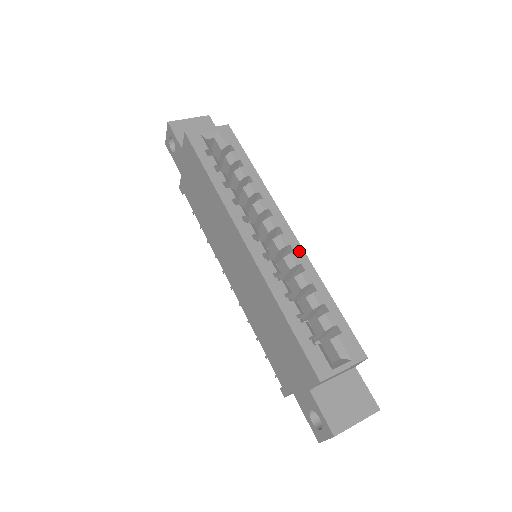
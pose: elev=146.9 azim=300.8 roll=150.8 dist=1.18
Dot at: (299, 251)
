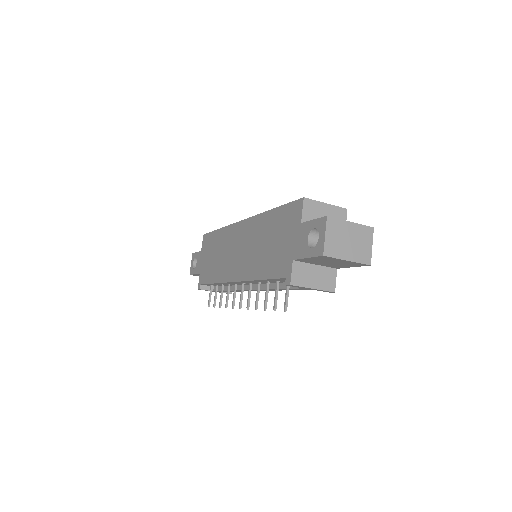
Dot at: occluded
